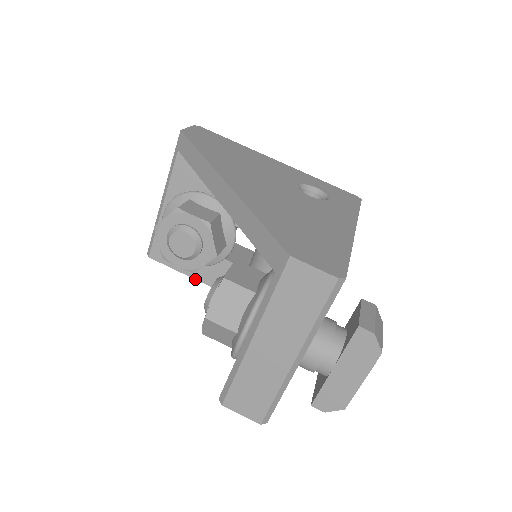
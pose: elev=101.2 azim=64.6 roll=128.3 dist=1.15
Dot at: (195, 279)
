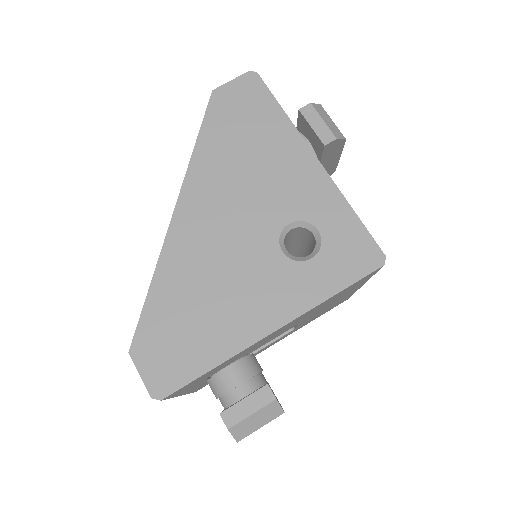
Dot at: occluded
